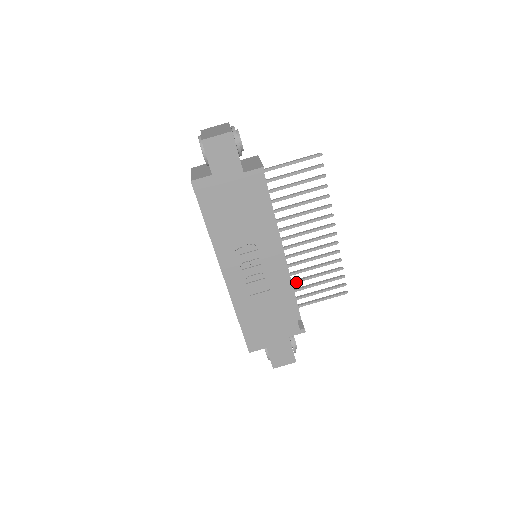
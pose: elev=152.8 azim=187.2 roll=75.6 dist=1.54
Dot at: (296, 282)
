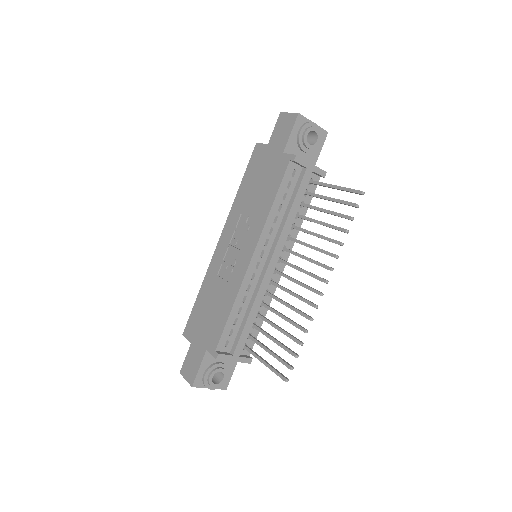
Dot at: (264, 319)
